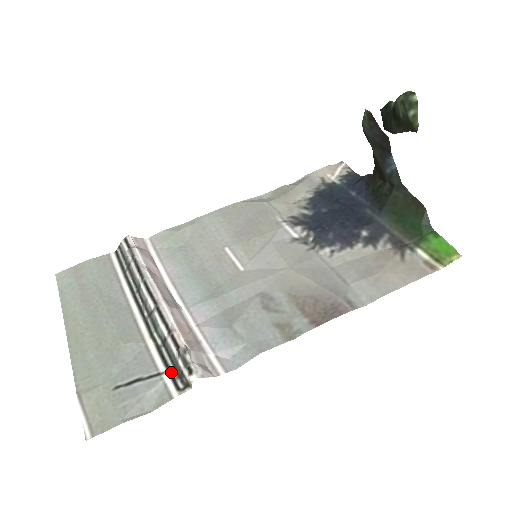
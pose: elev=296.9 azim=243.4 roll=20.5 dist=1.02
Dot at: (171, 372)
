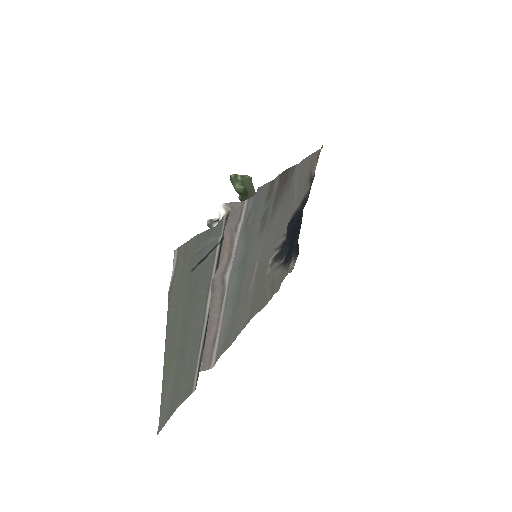
Dot at: (222, 238)
